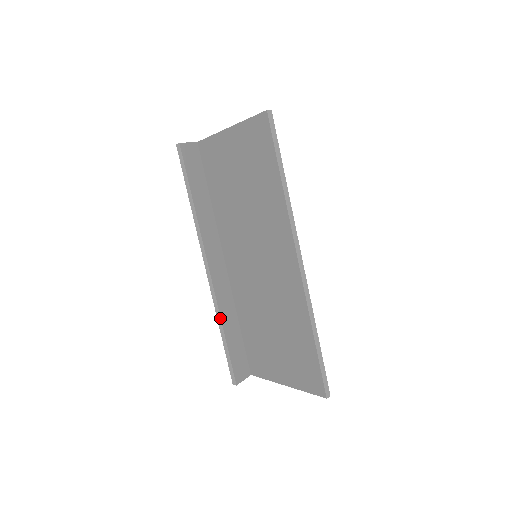
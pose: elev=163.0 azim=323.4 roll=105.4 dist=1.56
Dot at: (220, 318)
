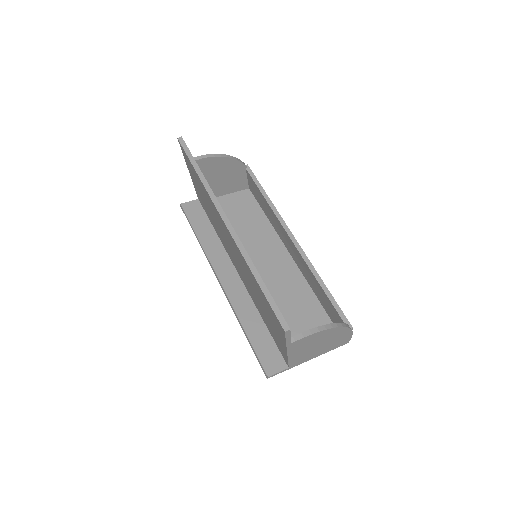
Dot at: (238, 318)
